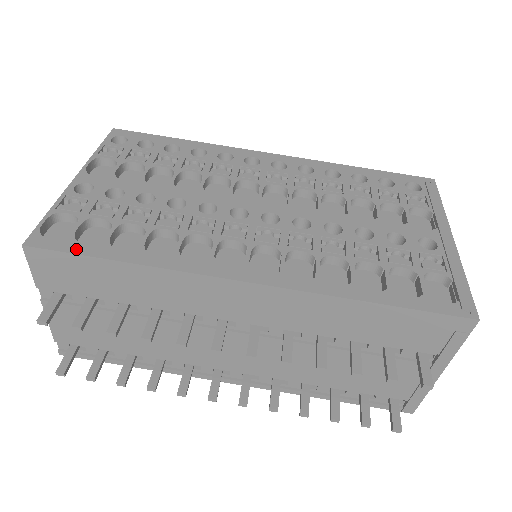
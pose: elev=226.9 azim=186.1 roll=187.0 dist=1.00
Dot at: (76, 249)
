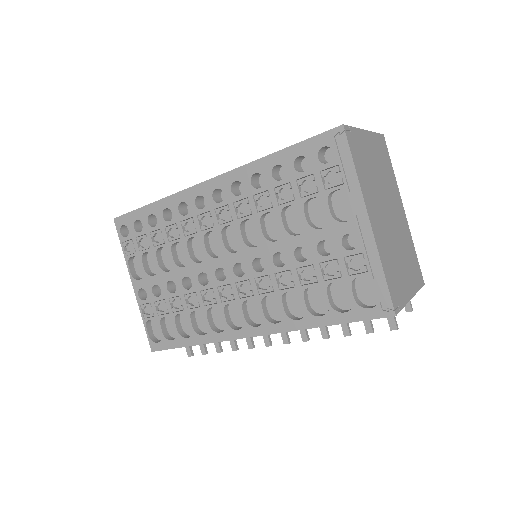
Dot at: (171, 345)
